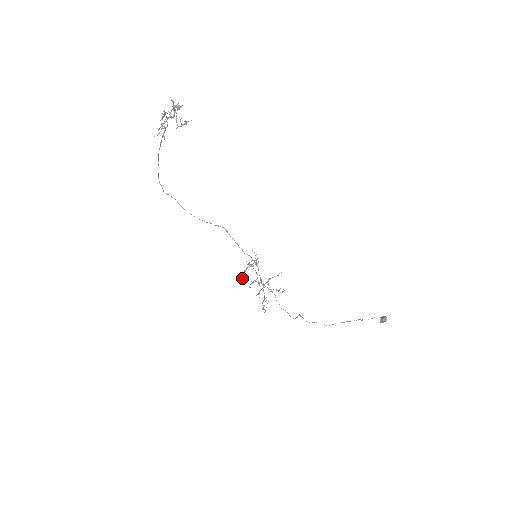
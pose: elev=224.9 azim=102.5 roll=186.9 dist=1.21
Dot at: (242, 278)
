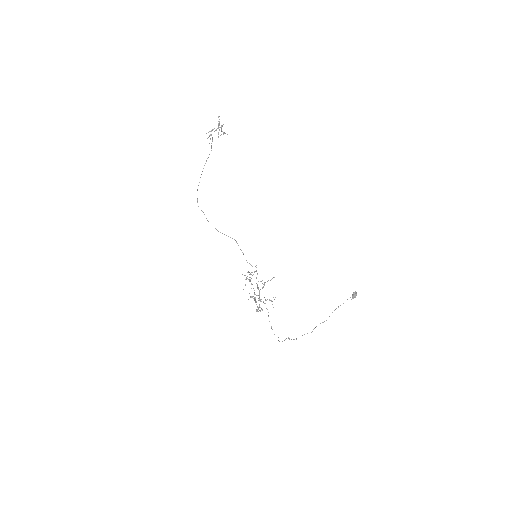
Dot at: occluded
